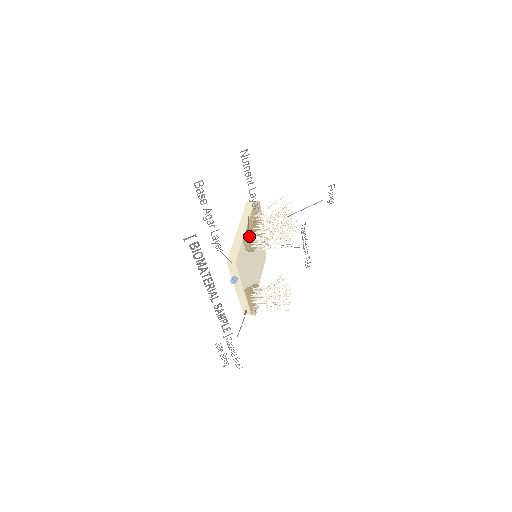
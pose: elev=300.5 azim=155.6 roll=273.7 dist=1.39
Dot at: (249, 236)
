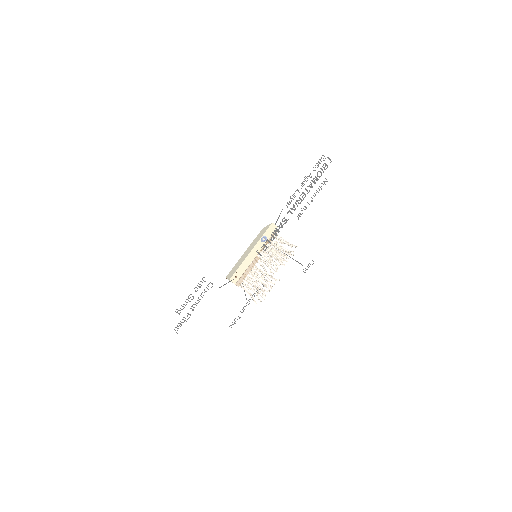
Dot at: occluded
